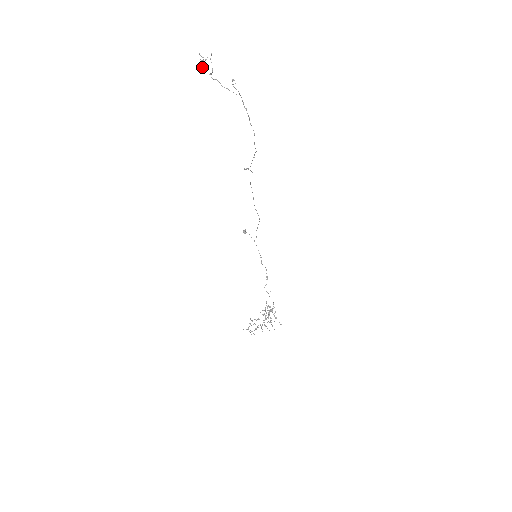
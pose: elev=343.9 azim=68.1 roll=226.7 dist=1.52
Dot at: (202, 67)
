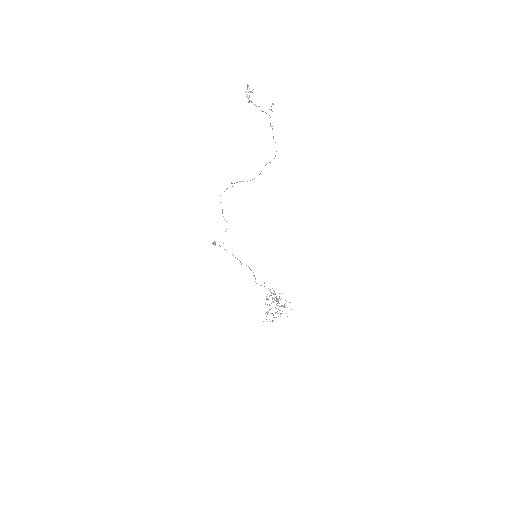
Dot at: occluded
